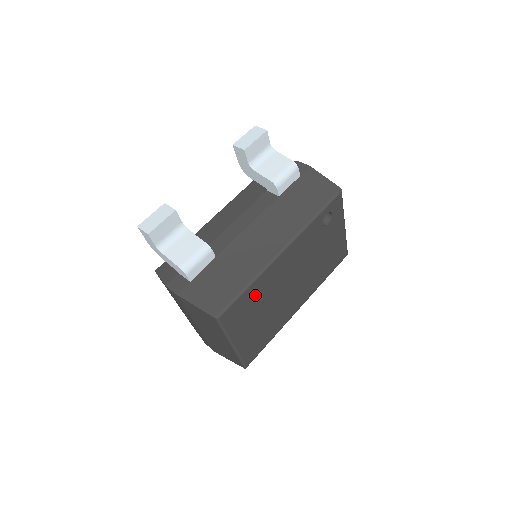
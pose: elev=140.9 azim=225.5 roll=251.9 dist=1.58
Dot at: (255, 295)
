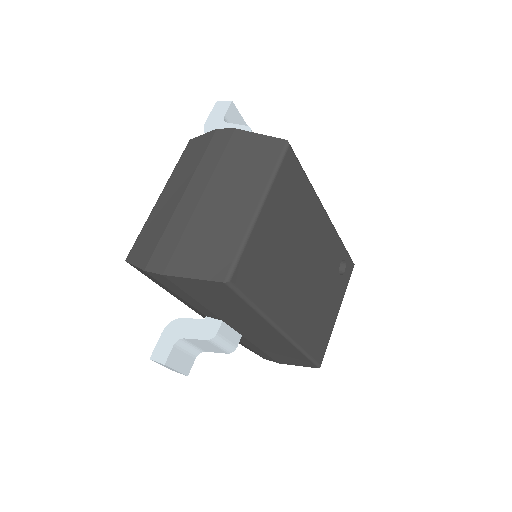
Dot at: (302, 201)
